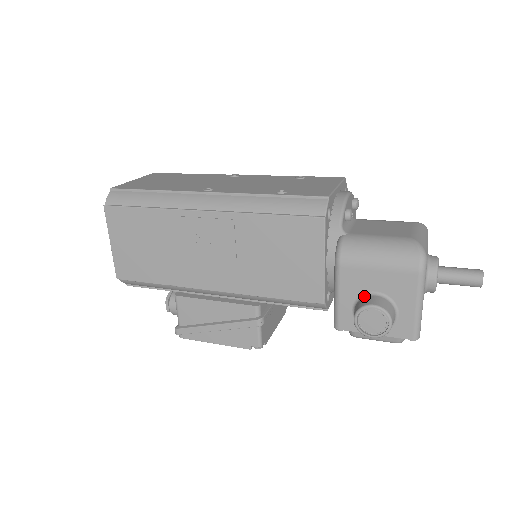
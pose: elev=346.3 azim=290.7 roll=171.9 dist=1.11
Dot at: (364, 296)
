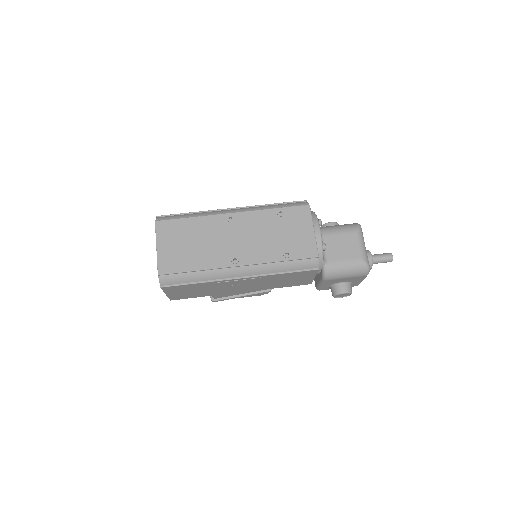
Dot at: (336, 284)
